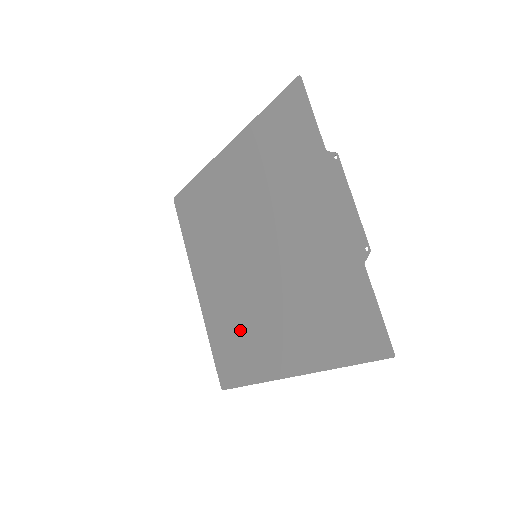
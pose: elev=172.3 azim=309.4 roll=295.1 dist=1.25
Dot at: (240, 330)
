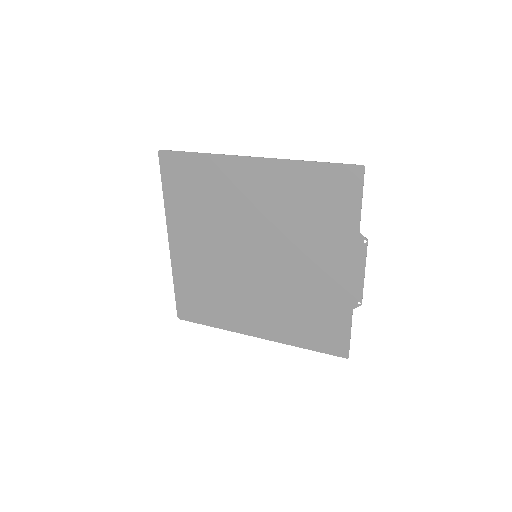
Dot at: (216, 293)
